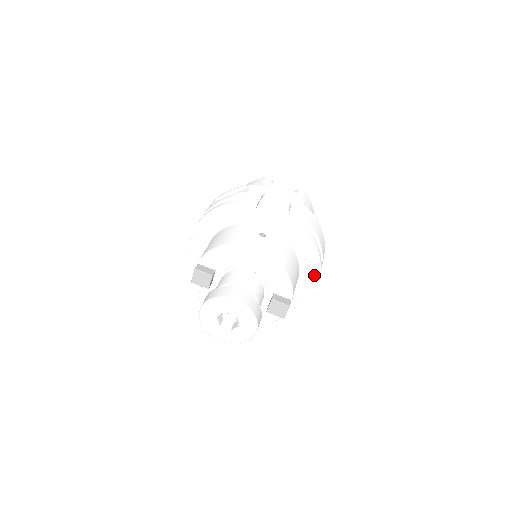
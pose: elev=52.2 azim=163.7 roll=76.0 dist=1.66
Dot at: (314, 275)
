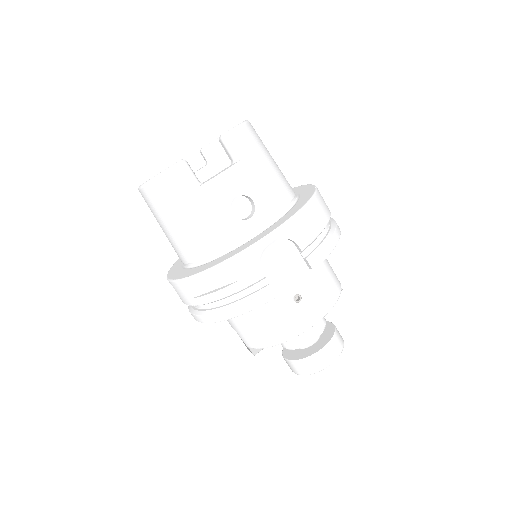
Dot at: occluded
